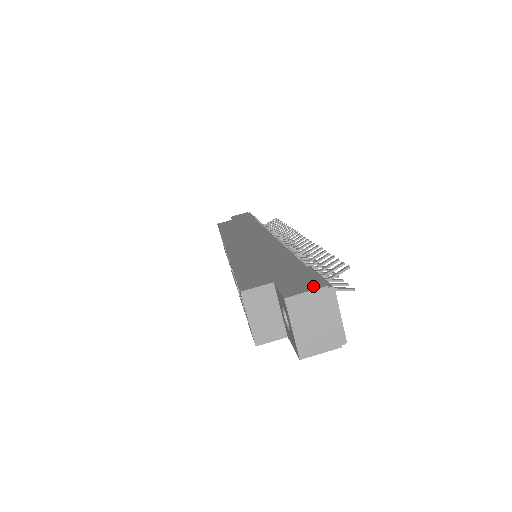
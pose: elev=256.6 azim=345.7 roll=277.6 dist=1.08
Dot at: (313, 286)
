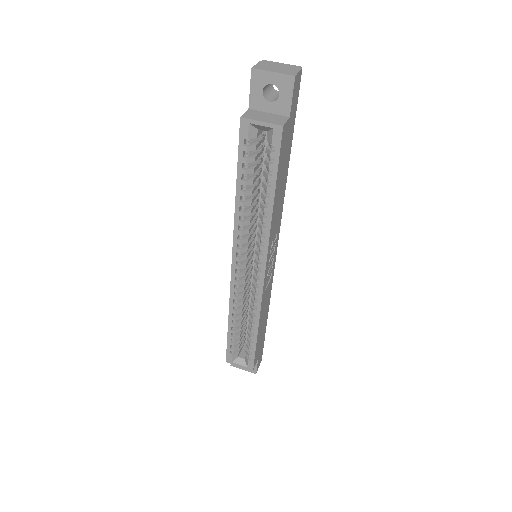
Dot at: occluded
